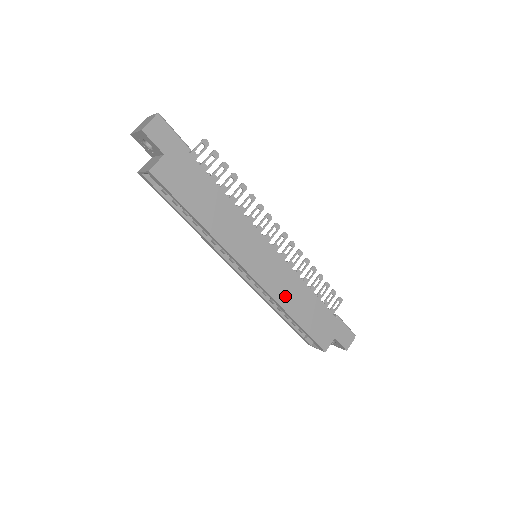
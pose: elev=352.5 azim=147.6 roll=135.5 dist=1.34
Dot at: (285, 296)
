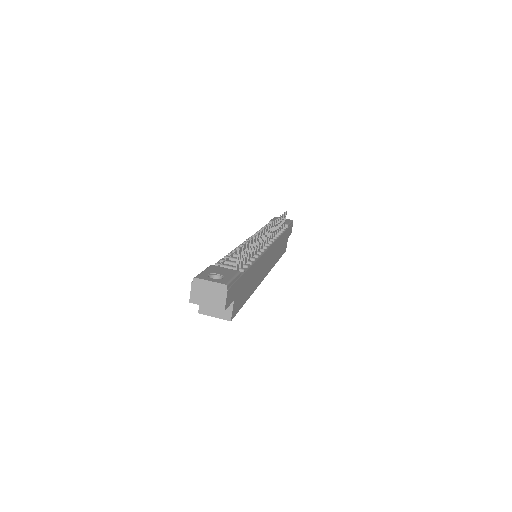
Dot at: (275, 258)
